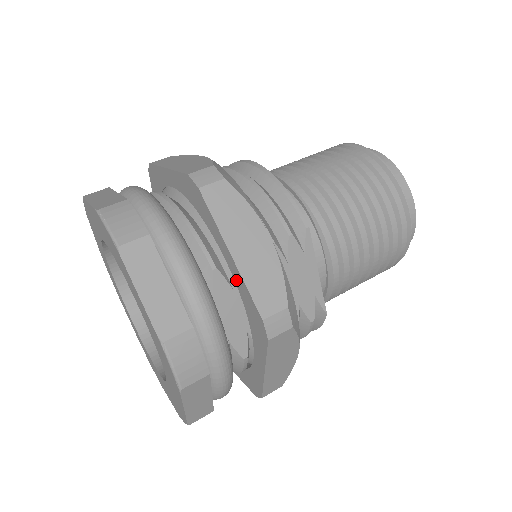
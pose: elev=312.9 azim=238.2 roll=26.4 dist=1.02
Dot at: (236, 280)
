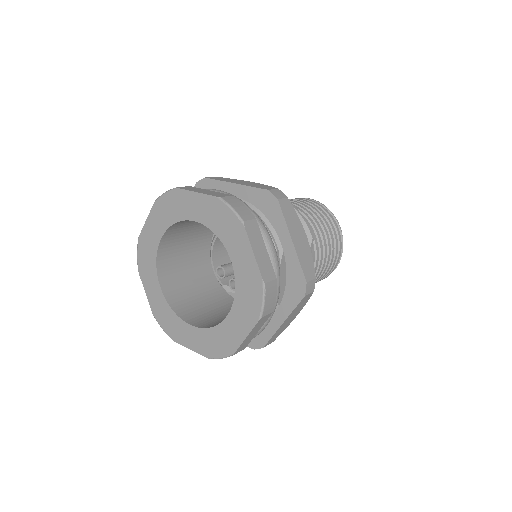
Dot at: (288, 258)
